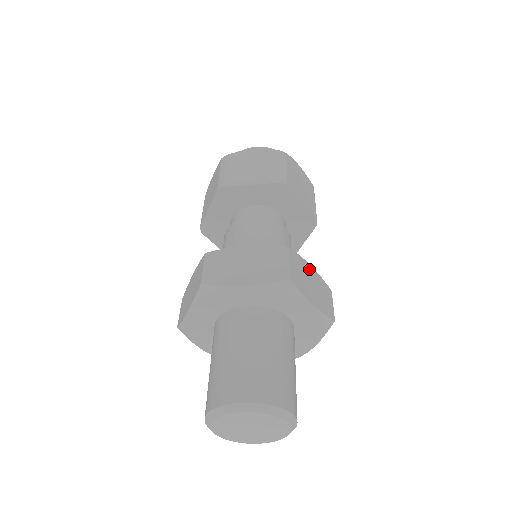
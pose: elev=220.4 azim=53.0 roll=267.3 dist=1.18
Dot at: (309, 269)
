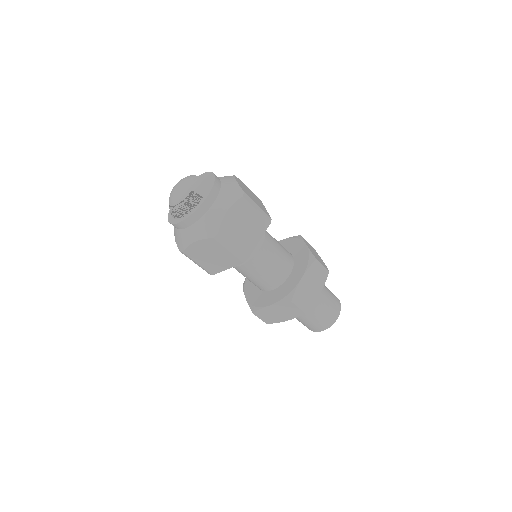
Dot at: (303, 283)
